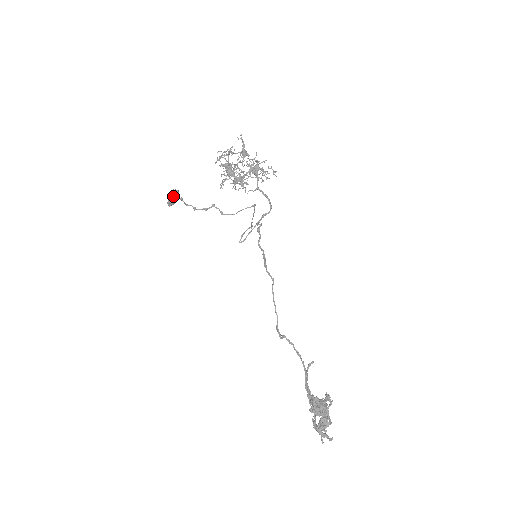
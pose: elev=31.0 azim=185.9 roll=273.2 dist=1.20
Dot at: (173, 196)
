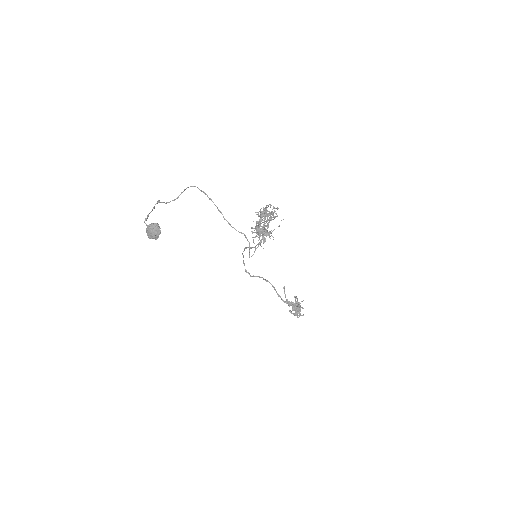
Dot at: (160, 233)
